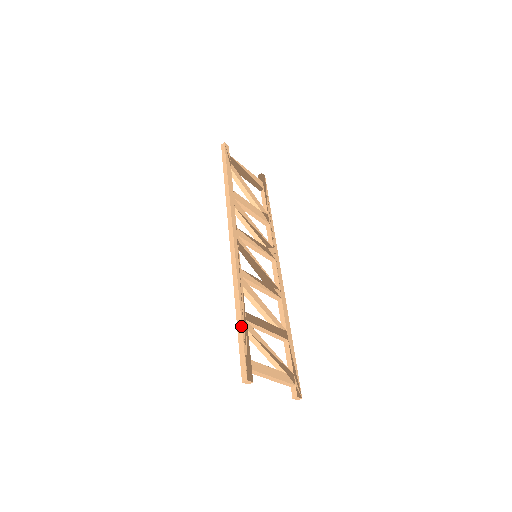
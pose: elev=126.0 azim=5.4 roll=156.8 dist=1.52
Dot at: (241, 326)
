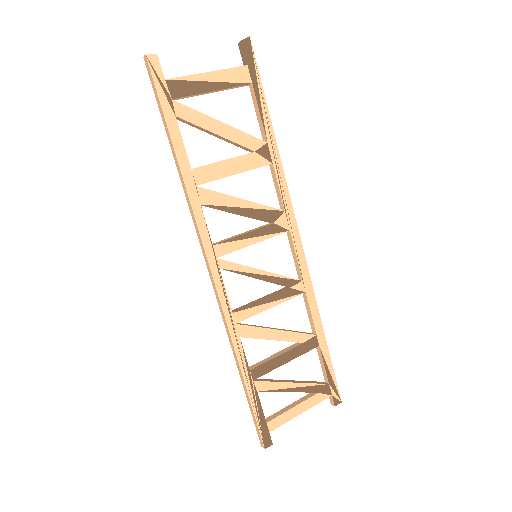
Dot at: (247, 394)
